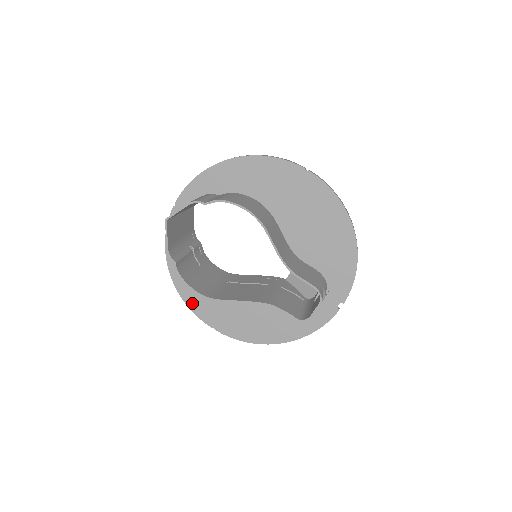
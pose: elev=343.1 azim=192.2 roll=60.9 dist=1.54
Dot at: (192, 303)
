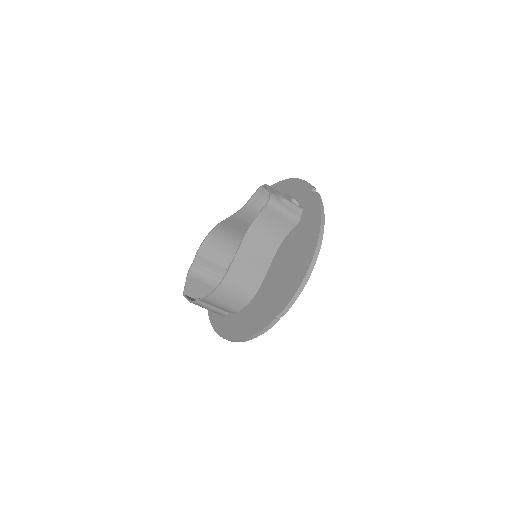
Dot at: (253, 330)
